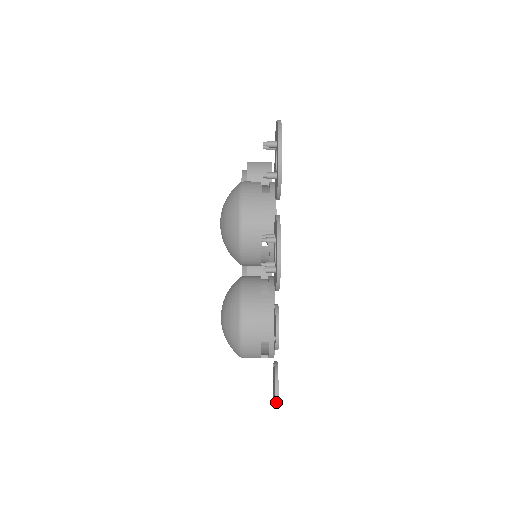
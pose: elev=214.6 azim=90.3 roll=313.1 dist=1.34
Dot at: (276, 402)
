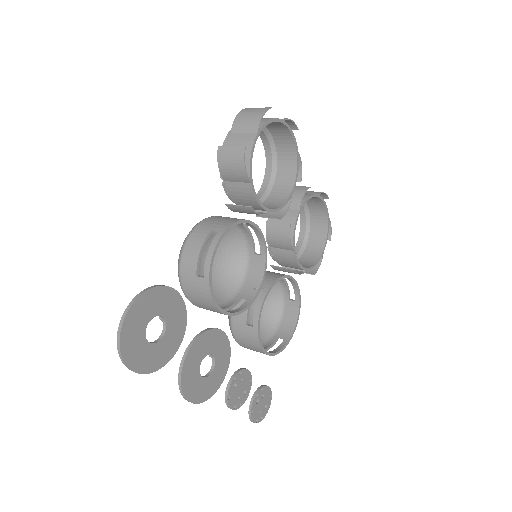
Dot at: (256, 422)
